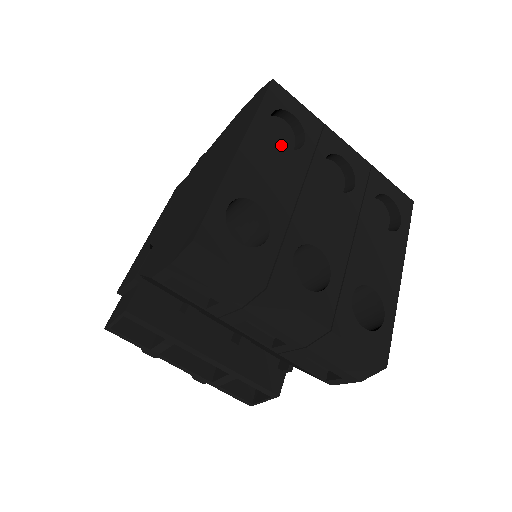
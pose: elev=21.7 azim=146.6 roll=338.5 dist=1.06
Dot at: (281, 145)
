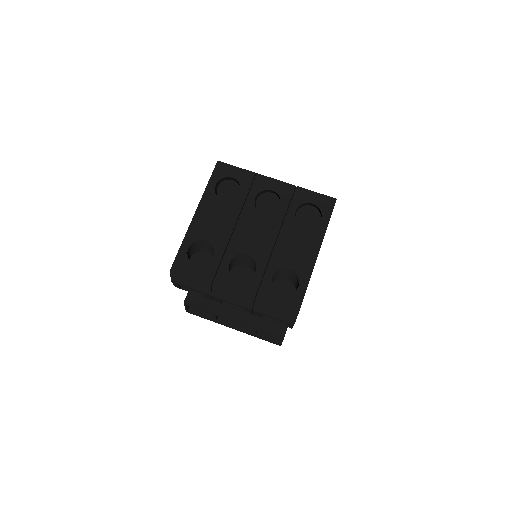
Dot at: (223, 201)
